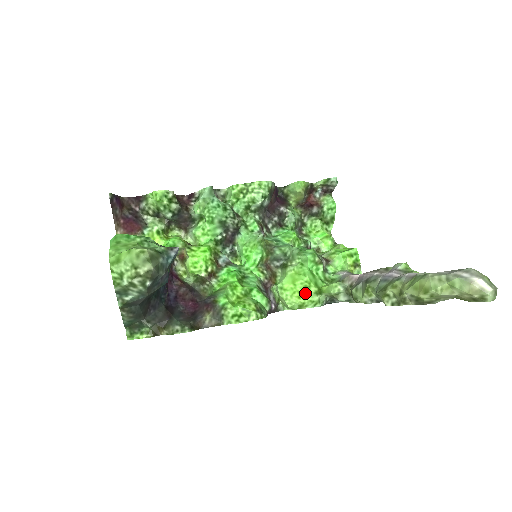
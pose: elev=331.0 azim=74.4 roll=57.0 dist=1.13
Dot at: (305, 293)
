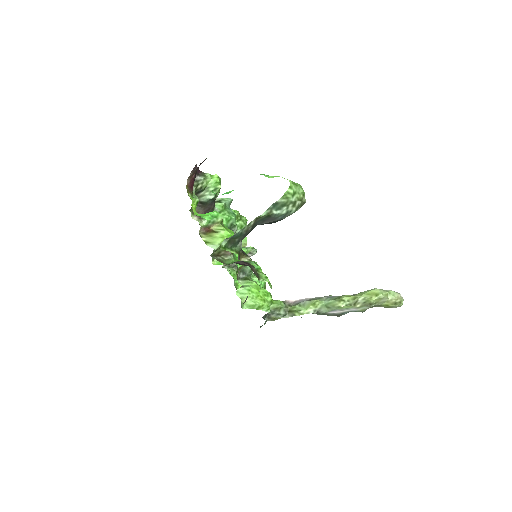
Dot at: (265, 299)
